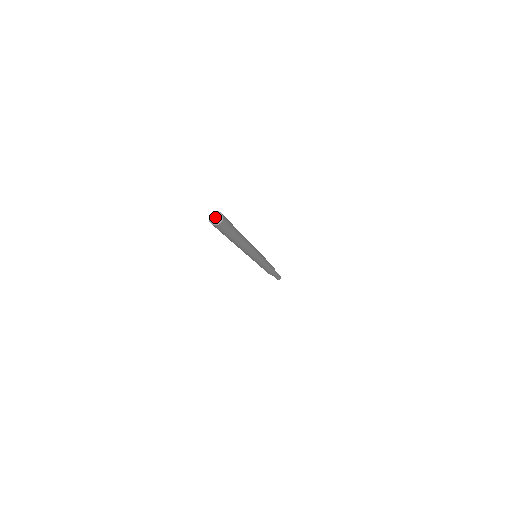
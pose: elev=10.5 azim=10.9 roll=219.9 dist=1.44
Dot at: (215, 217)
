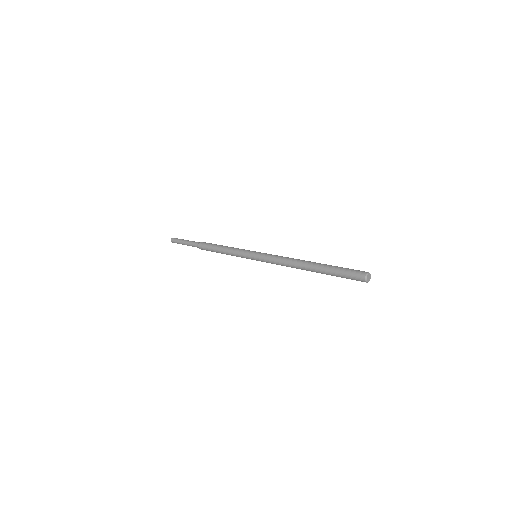
Dot at: (369, 277)
